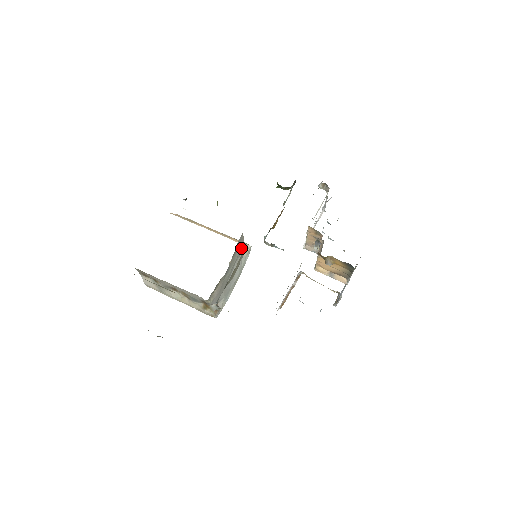
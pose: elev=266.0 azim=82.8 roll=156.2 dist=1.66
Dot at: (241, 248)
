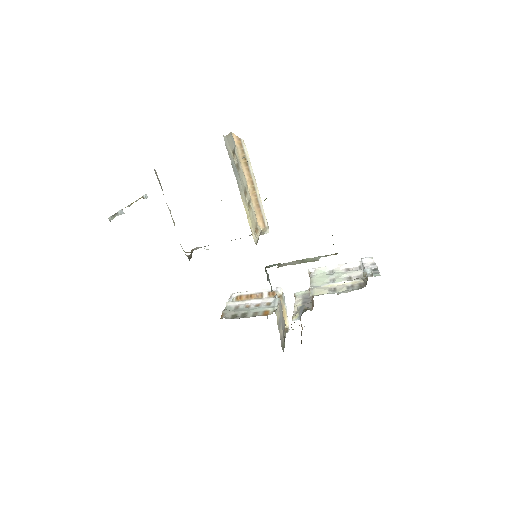
Dot at: occluded
